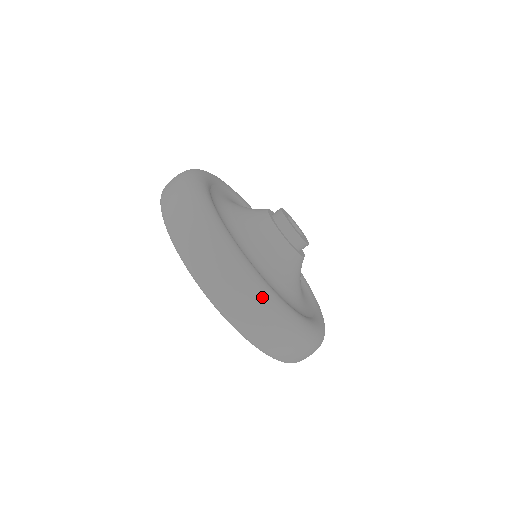
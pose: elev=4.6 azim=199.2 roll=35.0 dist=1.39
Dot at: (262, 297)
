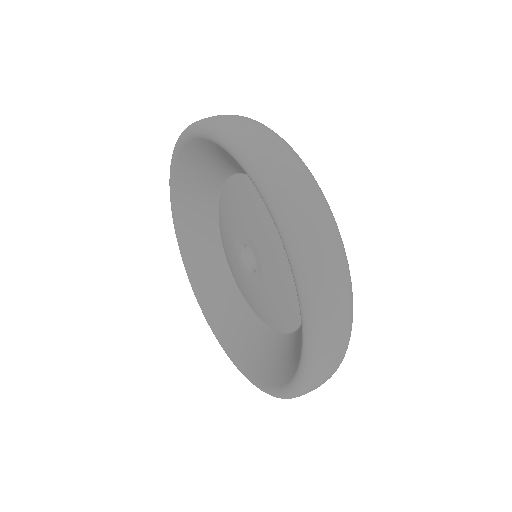
Dot at: occluded
